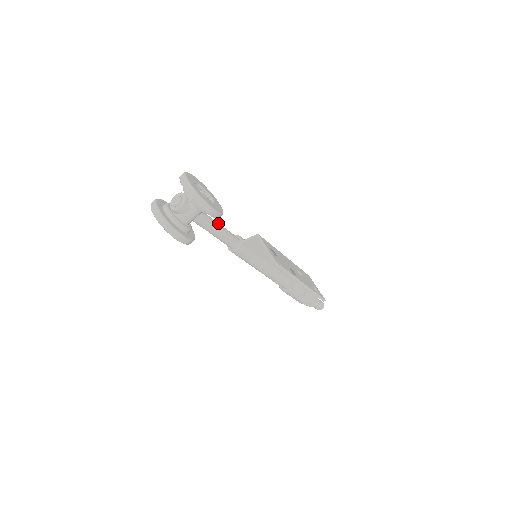
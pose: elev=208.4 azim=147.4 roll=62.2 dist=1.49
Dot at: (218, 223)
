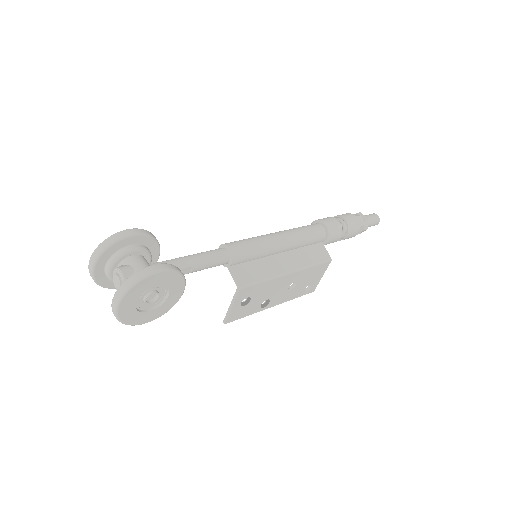
Dot at: (192, 269)
